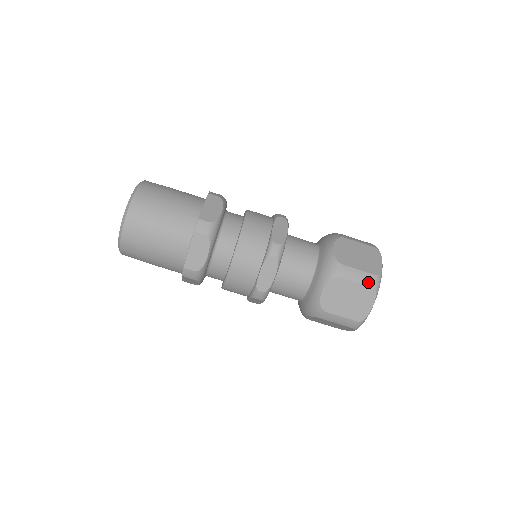
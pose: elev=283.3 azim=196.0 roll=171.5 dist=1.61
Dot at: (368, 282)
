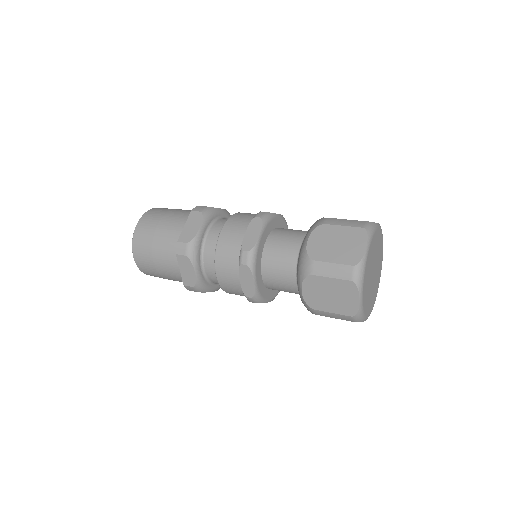
Dot at: (344, 275)
